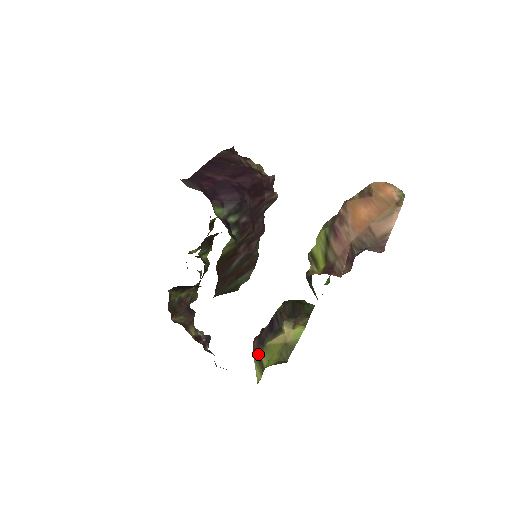
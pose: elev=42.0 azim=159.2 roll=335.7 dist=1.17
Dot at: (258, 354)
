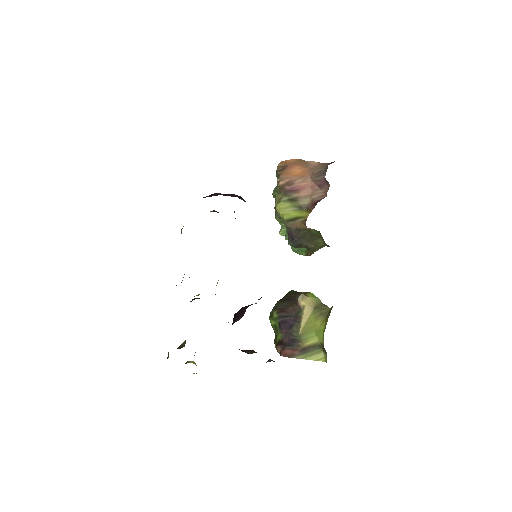
Dot at: (301, 349)
